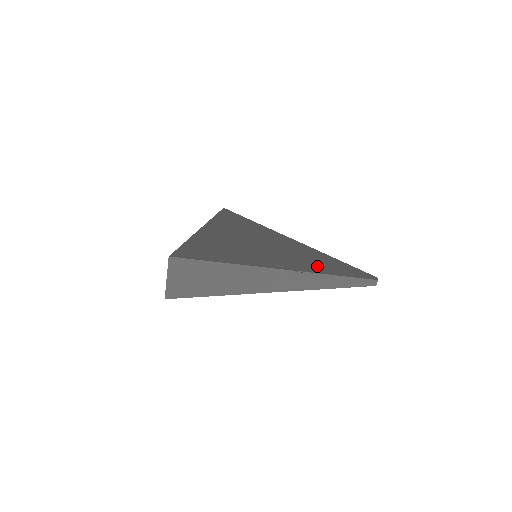
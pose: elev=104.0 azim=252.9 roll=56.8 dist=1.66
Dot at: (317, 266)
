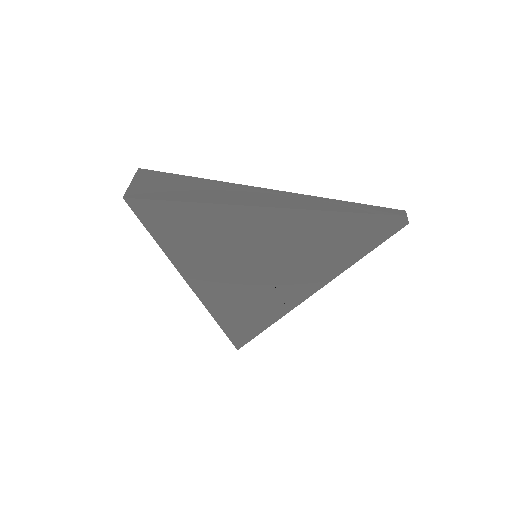
Dot at: (333, 259)
